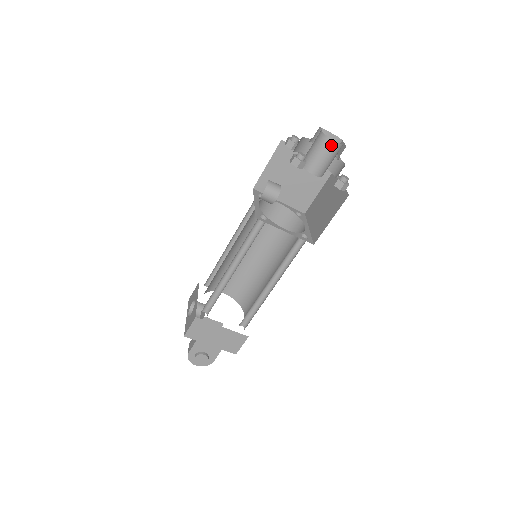
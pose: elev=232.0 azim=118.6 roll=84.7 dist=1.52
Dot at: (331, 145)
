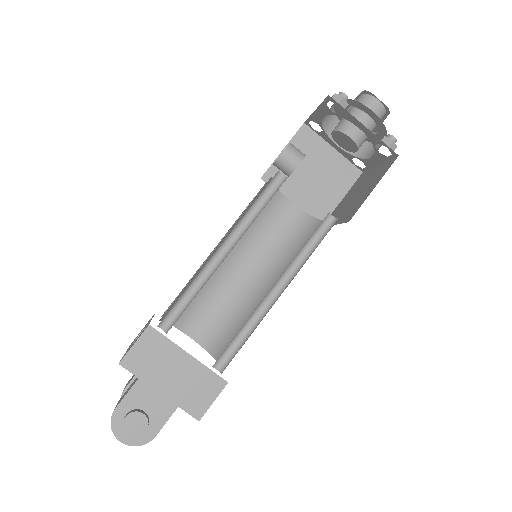
Dot at: (374, 104)
